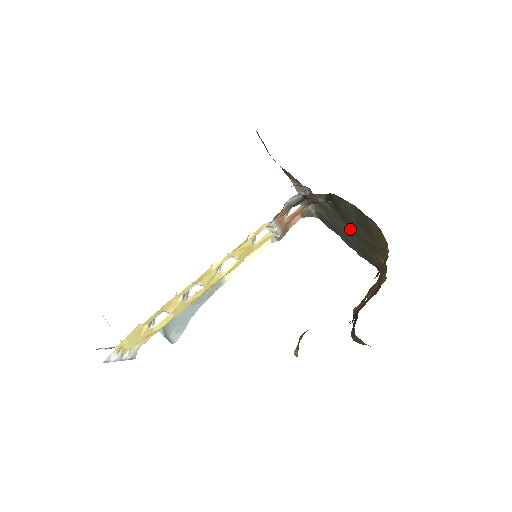
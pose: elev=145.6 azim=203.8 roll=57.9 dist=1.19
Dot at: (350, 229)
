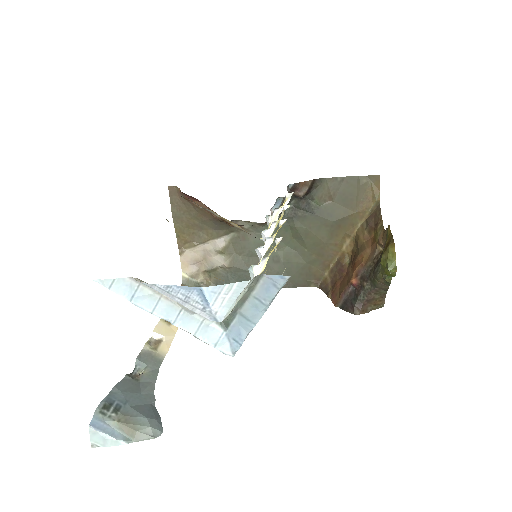
Dot at: (311, 228)
